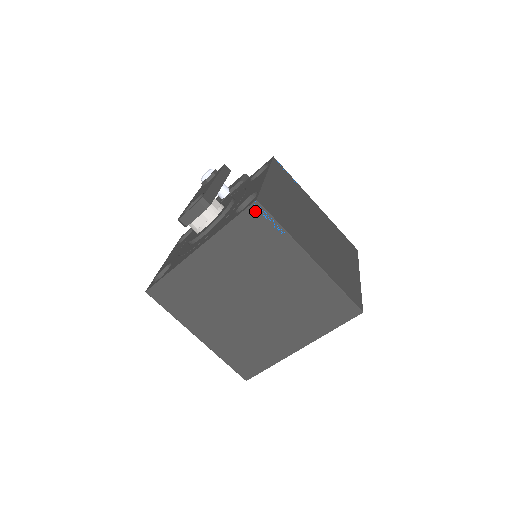
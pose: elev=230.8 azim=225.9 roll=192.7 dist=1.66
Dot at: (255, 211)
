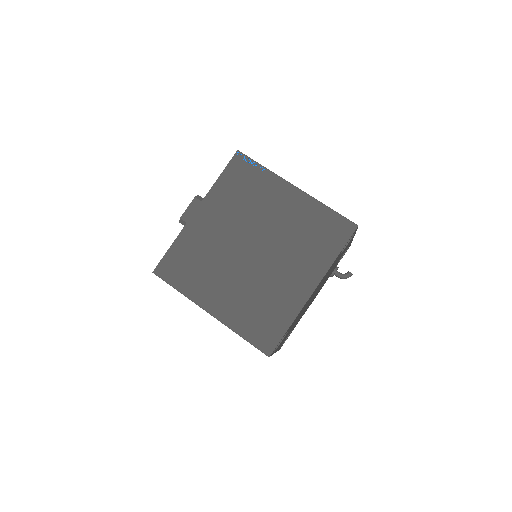
Dot at: (238, 159)
